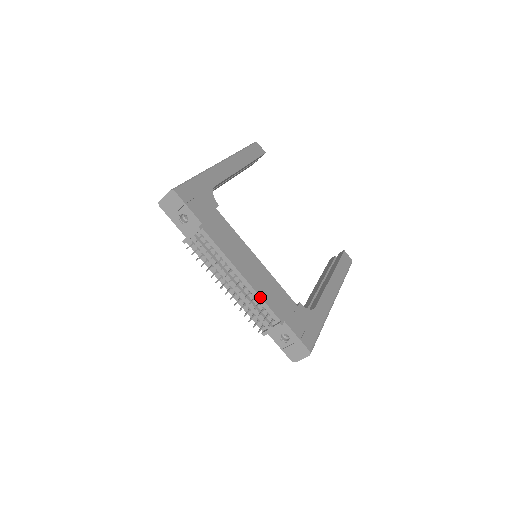
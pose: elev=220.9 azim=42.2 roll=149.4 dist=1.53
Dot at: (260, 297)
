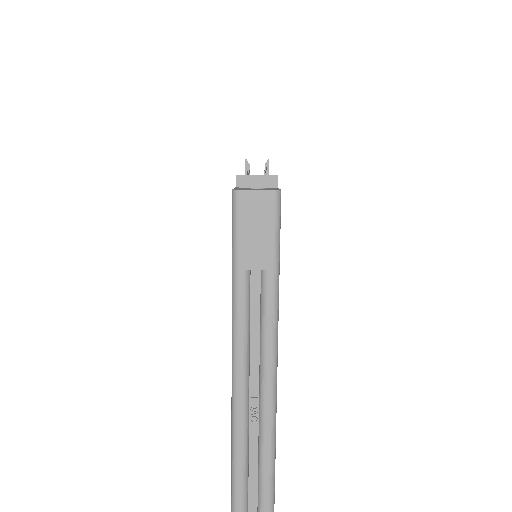
Dot at: occluded
